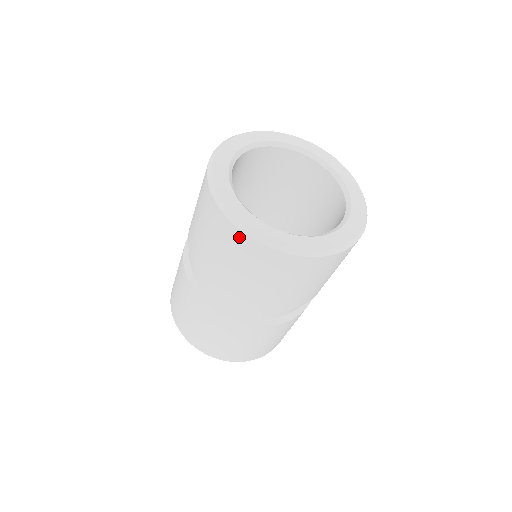
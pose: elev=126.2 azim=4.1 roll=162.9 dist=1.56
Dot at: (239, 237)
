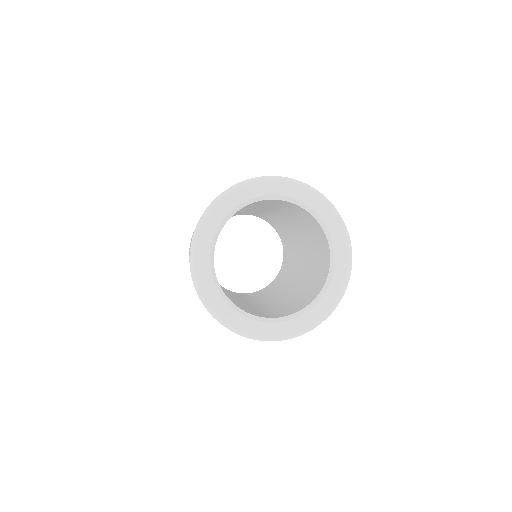
Dot at: occluded
